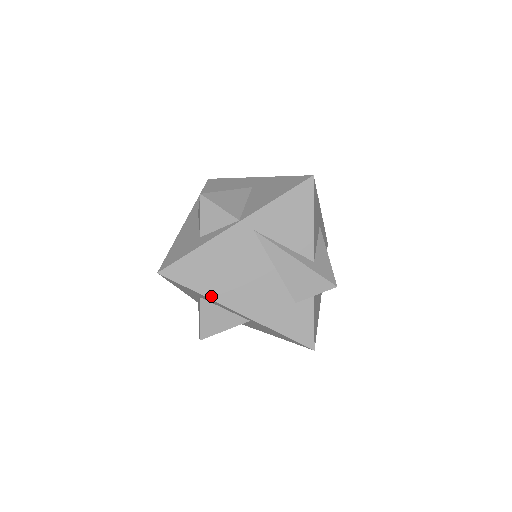
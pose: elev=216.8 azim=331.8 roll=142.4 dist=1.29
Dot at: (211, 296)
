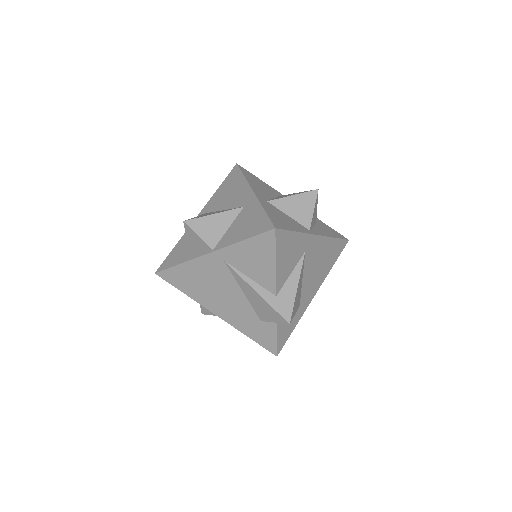
Dot at: (195, 298)
